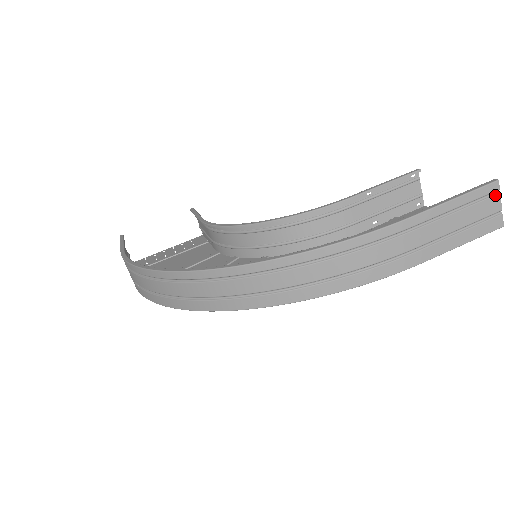
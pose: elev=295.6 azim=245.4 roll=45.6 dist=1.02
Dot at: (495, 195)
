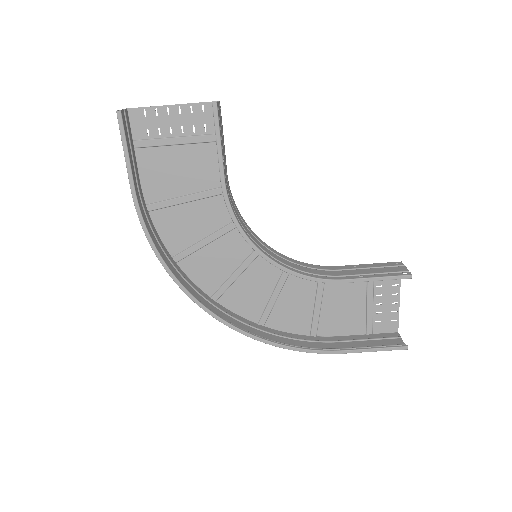
Dot at: (401, 345)
